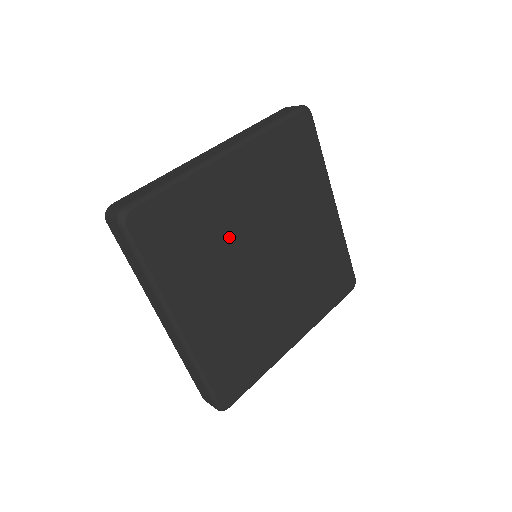
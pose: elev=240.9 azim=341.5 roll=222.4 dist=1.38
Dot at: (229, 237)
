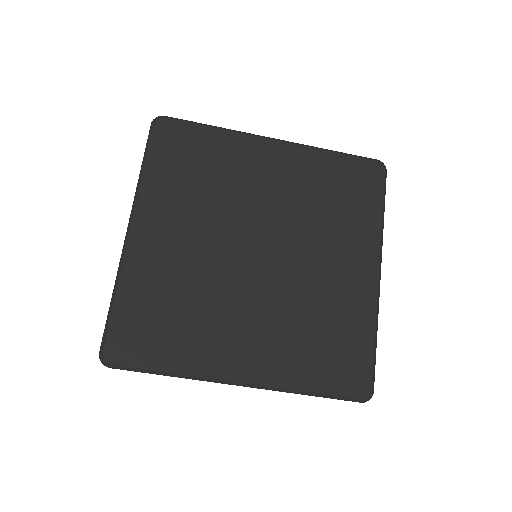
Dot at: (204, 276)
